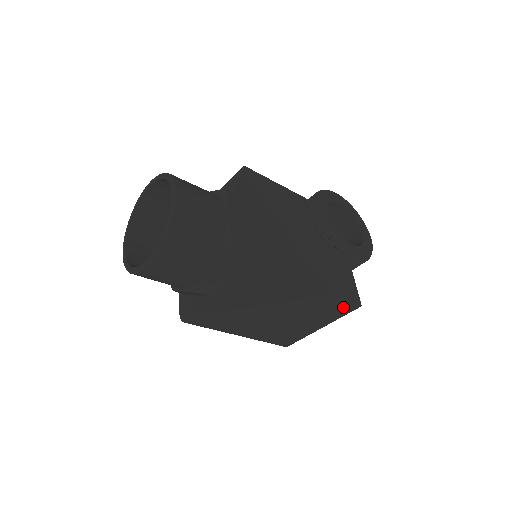
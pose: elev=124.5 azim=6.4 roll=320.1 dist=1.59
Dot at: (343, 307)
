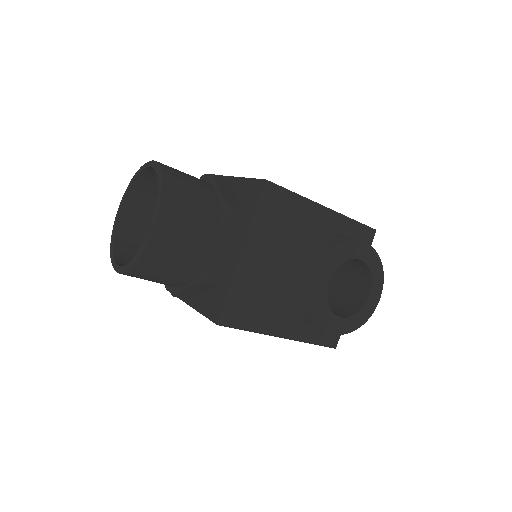
Dot at: occluded
